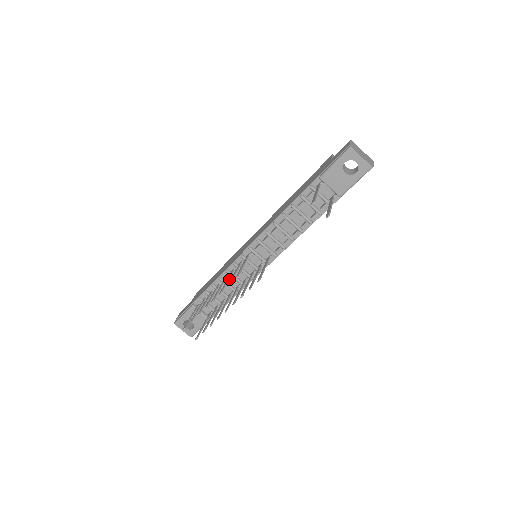
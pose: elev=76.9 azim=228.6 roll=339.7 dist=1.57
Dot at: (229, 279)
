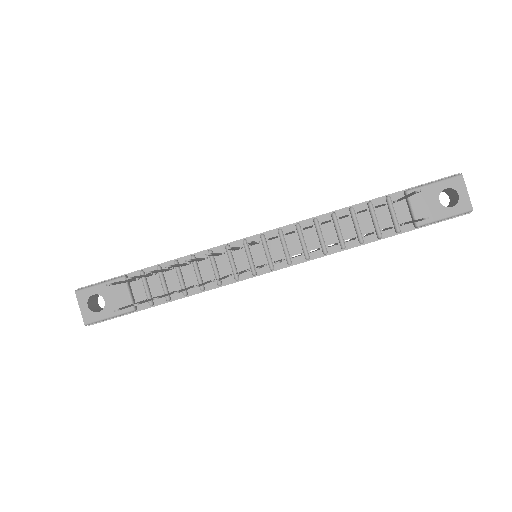
Dot at: (204, 265)
